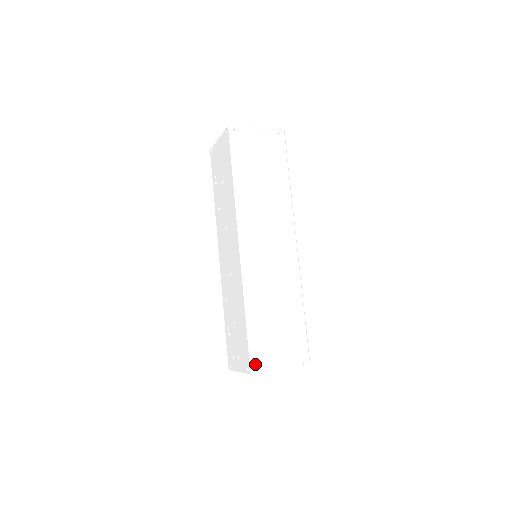
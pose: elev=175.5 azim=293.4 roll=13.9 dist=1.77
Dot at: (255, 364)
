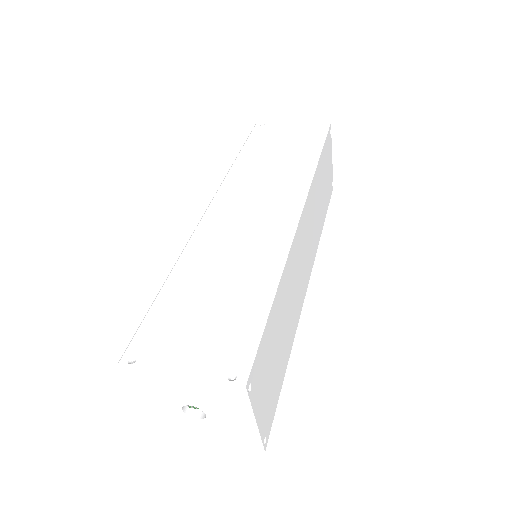
Dot at: (134, 351)
